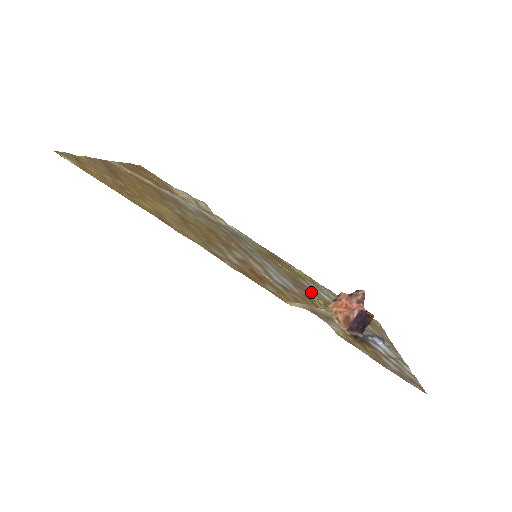
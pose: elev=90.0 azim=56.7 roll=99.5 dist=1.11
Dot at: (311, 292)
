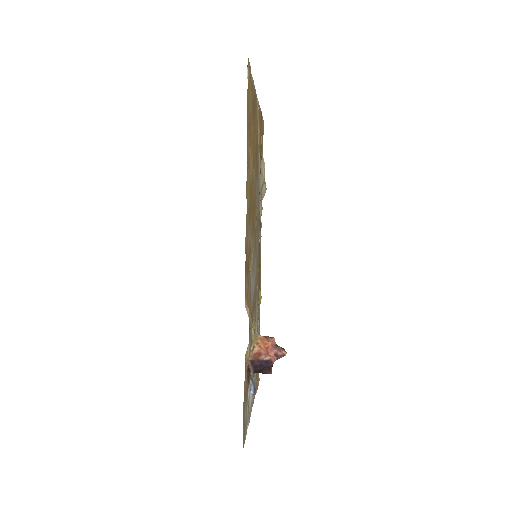
Dot at: occluded
